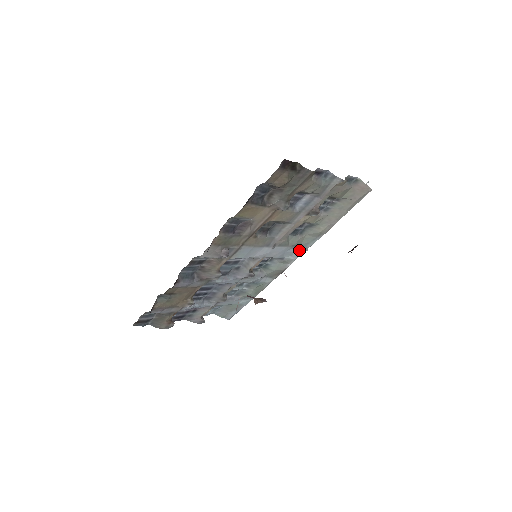
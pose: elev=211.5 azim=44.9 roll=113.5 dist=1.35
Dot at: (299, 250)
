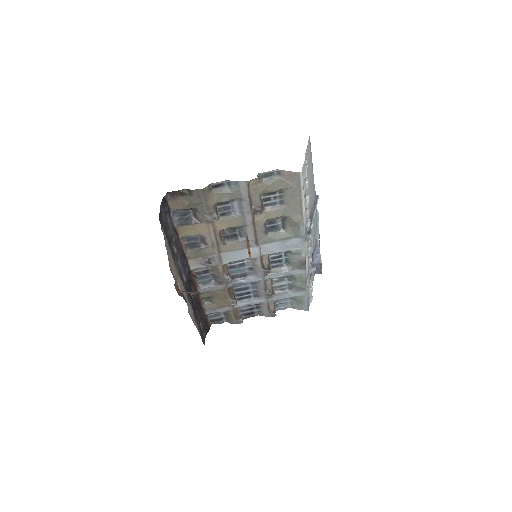
Dot at: (297, 241)
